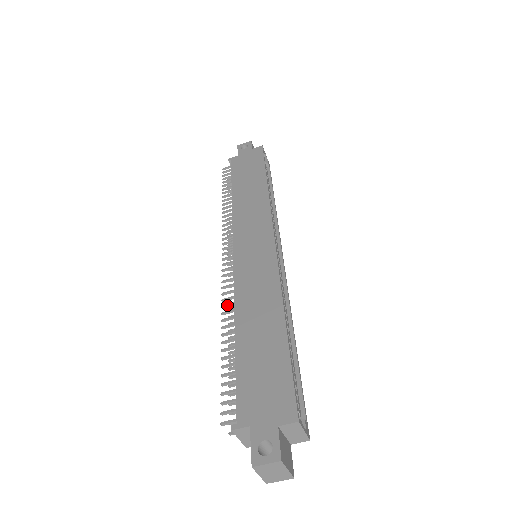
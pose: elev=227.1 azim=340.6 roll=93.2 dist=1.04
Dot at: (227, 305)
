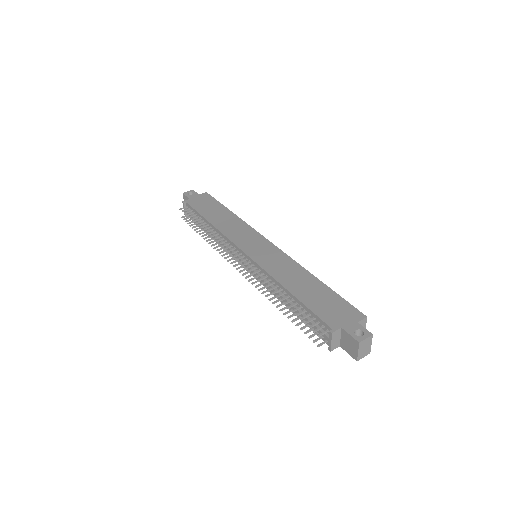
Dot at: (265, 281)
